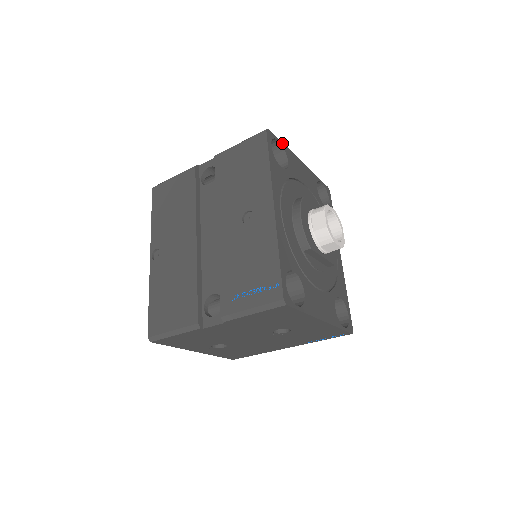
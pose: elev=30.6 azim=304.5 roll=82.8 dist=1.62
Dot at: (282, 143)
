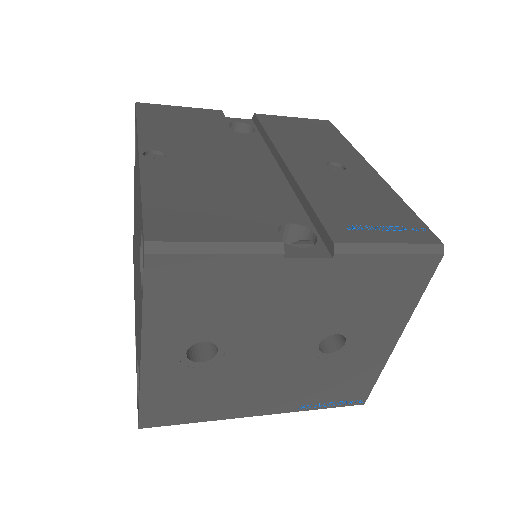
Dot at: occluded
